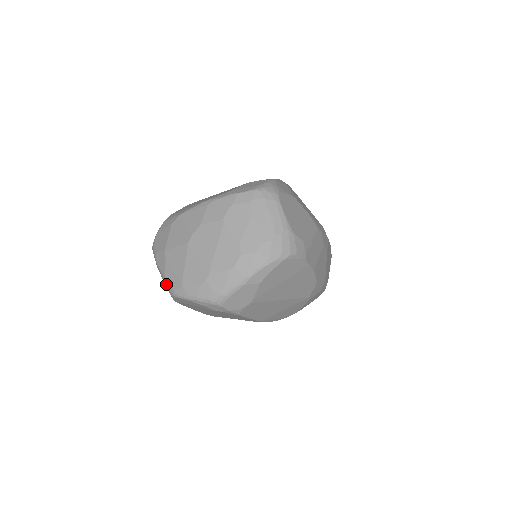
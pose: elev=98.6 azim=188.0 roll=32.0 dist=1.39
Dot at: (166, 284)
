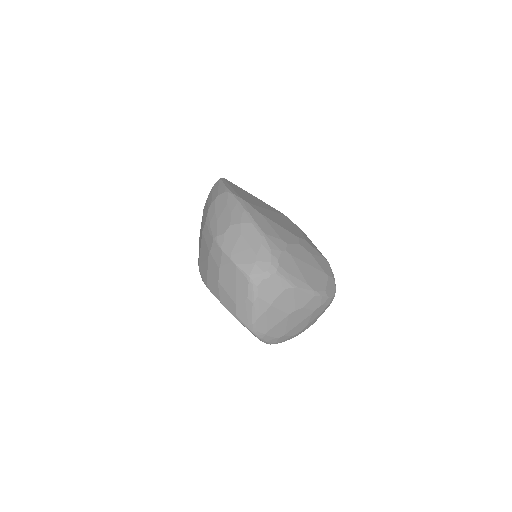
Dot at: (253, 323)
